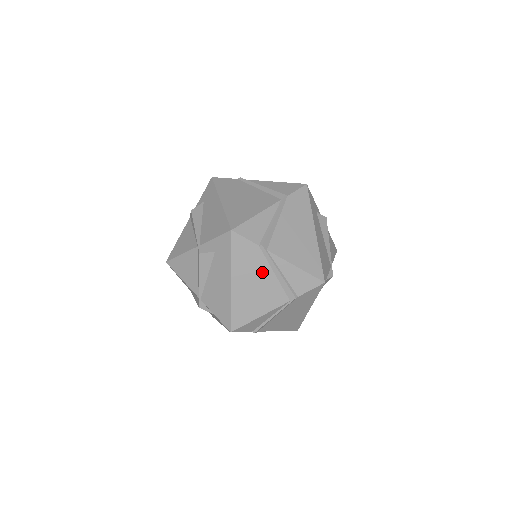
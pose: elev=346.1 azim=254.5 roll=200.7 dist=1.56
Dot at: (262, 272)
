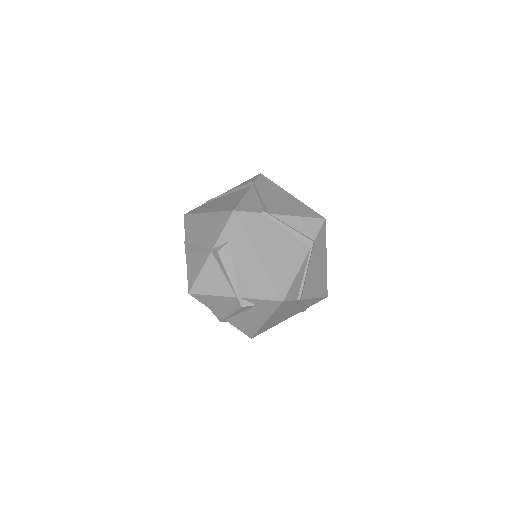
Dot at: (291, 309)
